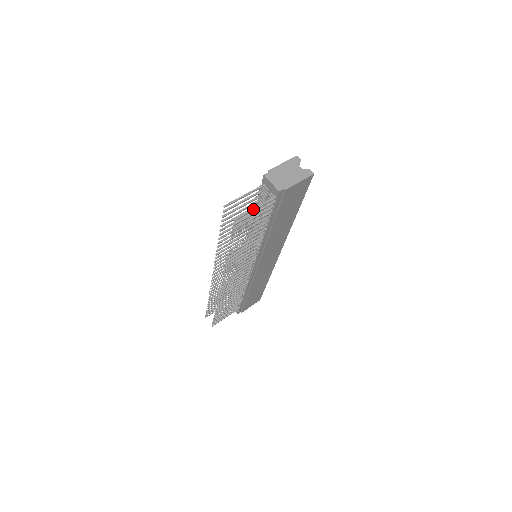
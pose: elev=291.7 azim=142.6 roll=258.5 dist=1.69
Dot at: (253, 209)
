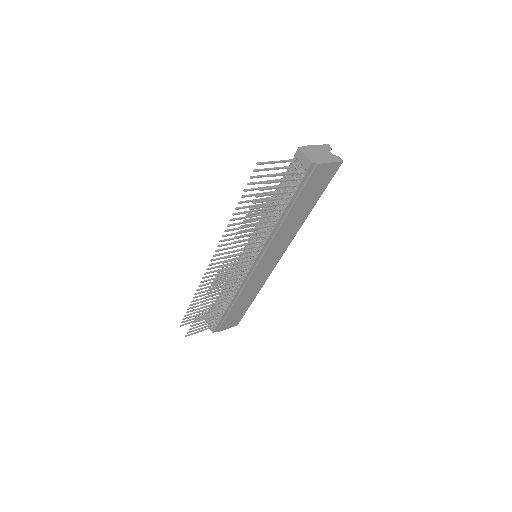
Dot at: (284, 173)
